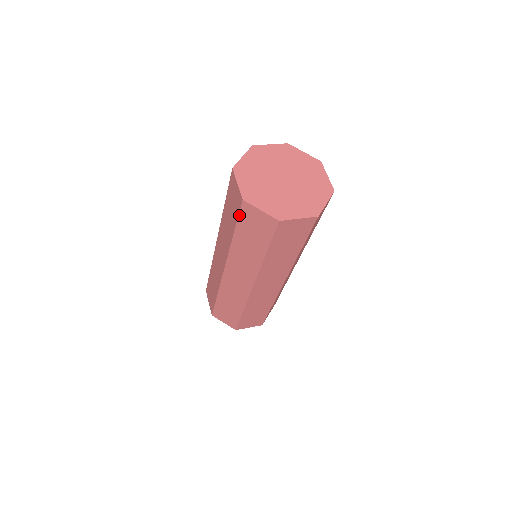
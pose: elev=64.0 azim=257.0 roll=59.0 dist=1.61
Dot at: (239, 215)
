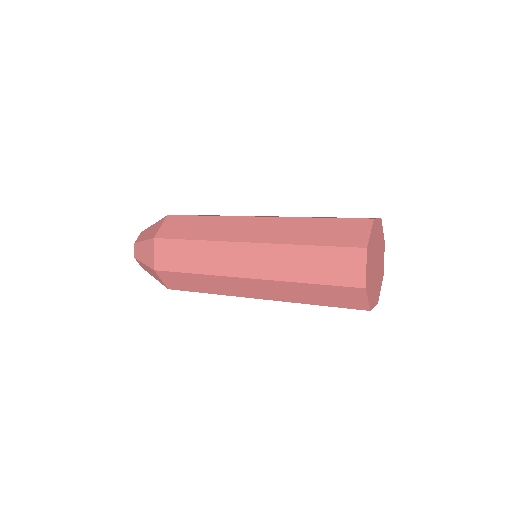
Dot at: (342, 287)
